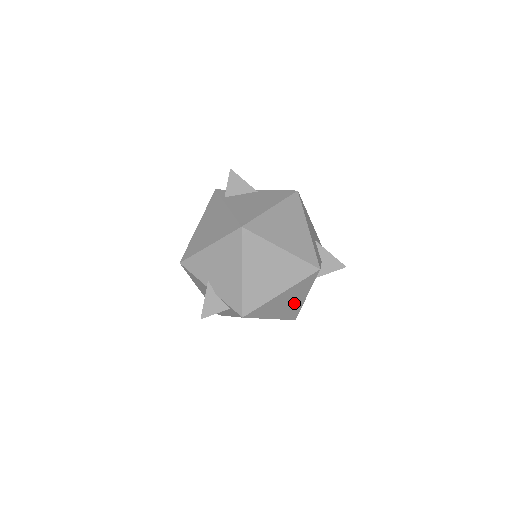
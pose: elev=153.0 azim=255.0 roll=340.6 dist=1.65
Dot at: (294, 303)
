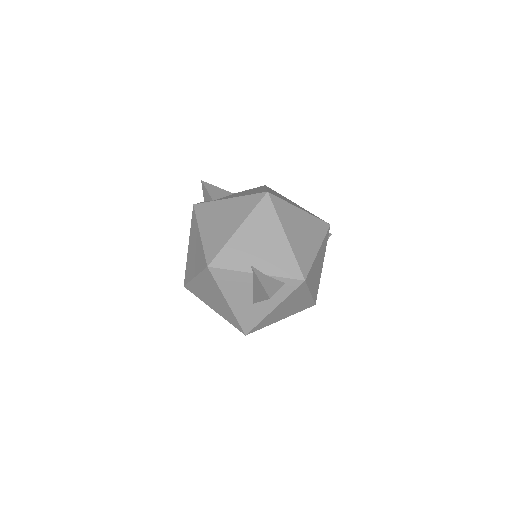
Dot at: (318, 273)
